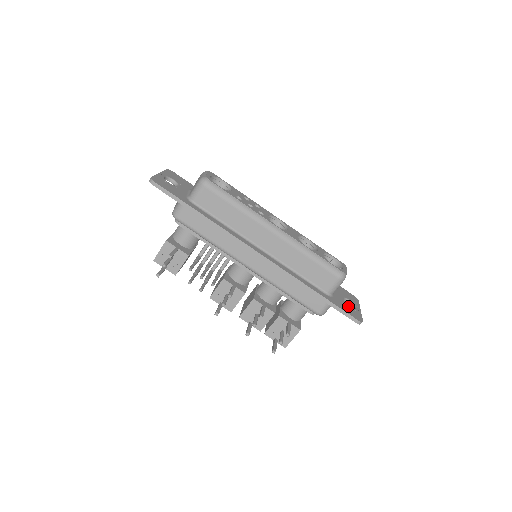
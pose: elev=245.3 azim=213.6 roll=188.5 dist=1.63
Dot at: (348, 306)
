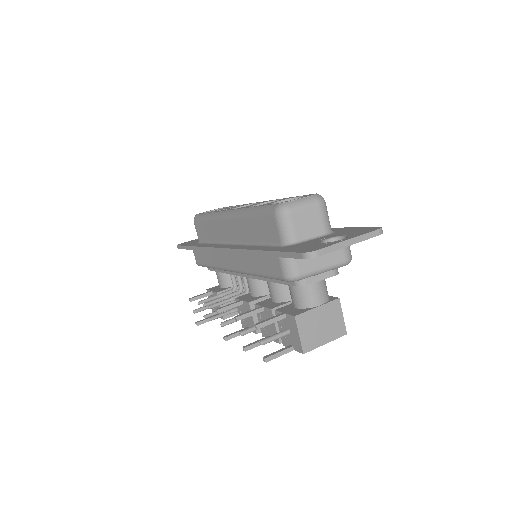
Dot at: (316, 244)
